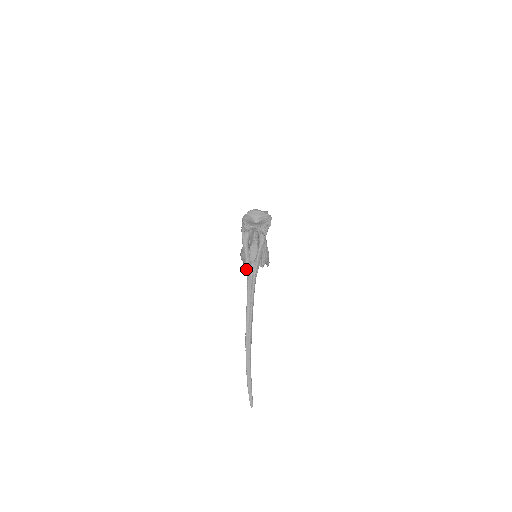
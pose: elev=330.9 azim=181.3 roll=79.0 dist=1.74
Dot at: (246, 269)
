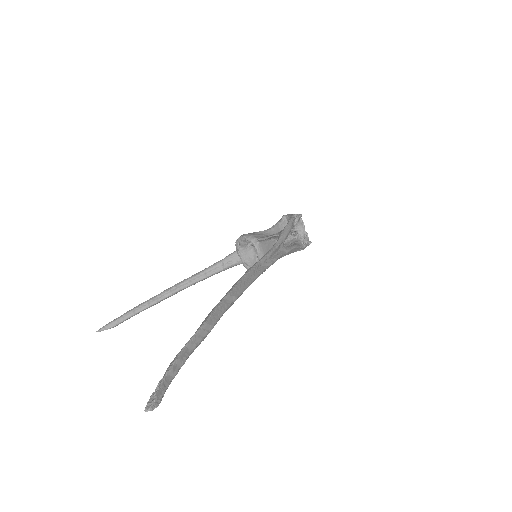
Dot at: (281, 238)
